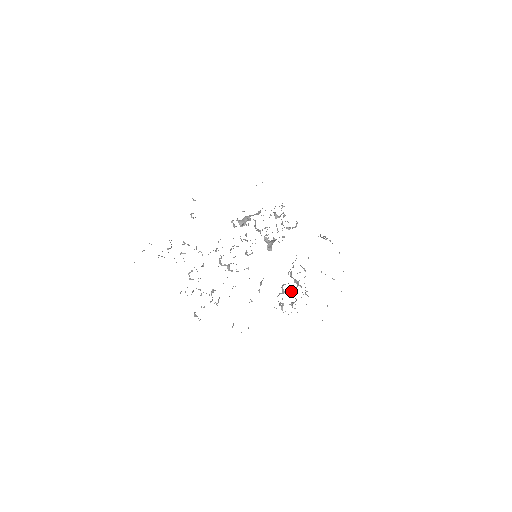
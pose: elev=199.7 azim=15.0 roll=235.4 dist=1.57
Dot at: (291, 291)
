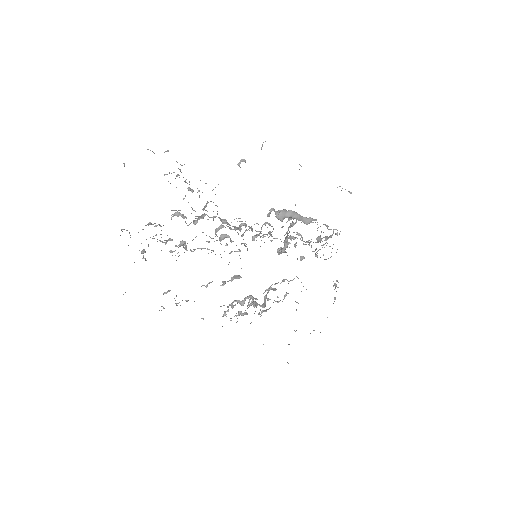
Dot at: (252, 304)
